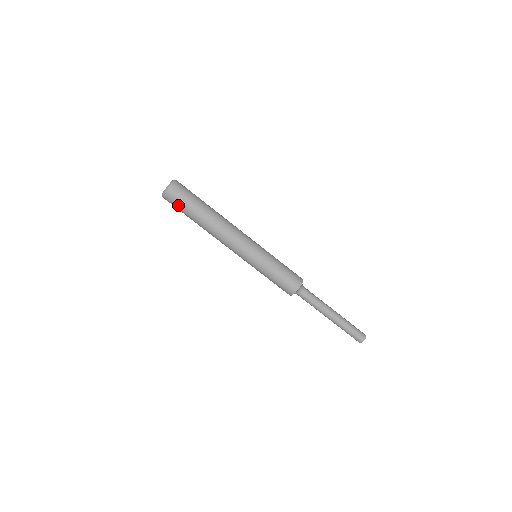
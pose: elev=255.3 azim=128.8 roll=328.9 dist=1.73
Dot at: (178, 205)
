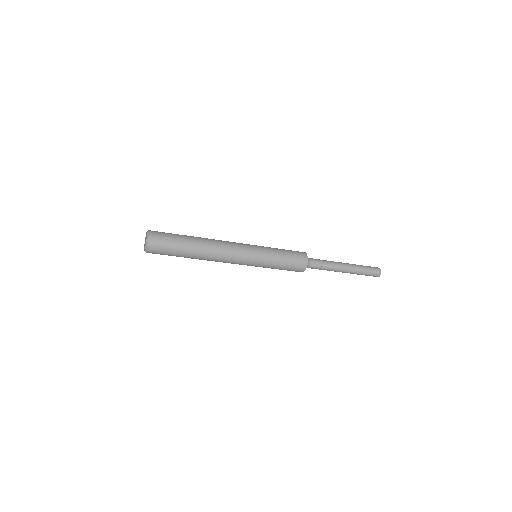
Dot at: occluded
